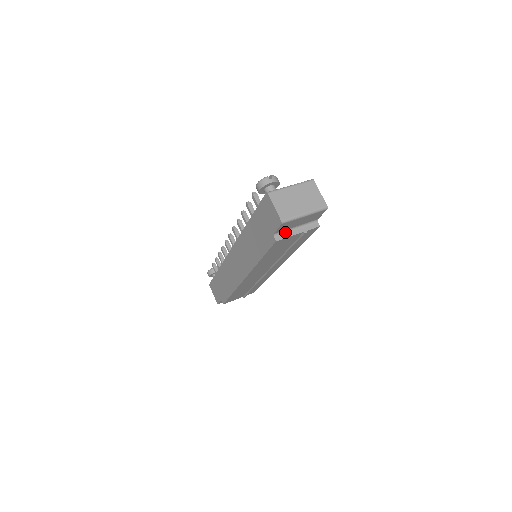
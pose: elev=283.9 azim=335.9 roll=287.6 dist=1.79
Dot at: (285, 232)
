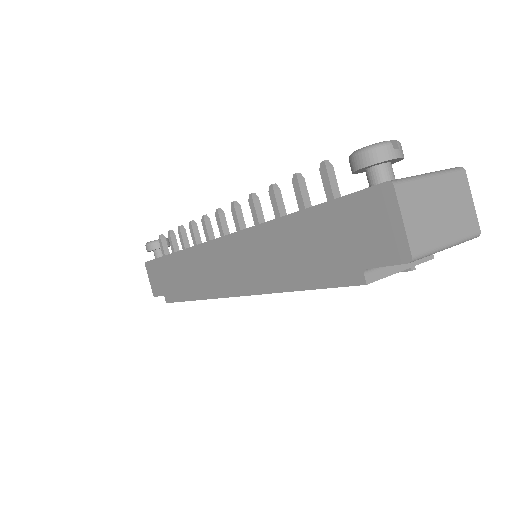
Dot at: occluded
